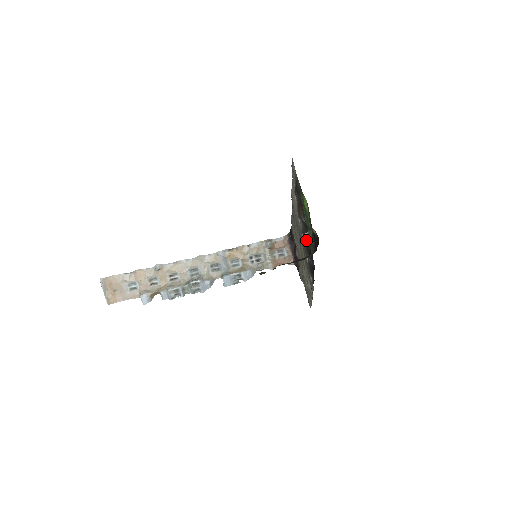
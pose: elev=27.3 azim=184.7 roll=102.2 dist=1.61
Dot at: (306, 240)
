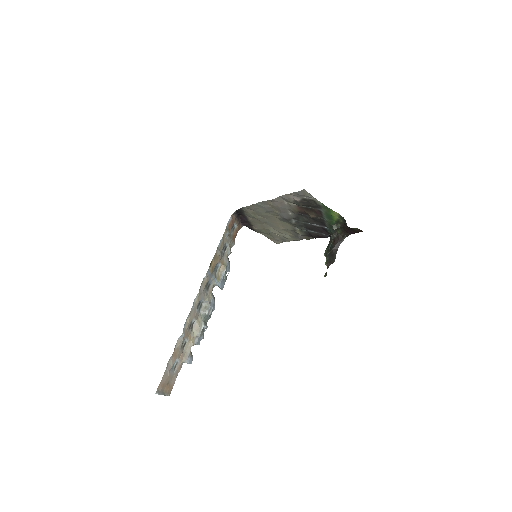
Dot at: (306, 223)
